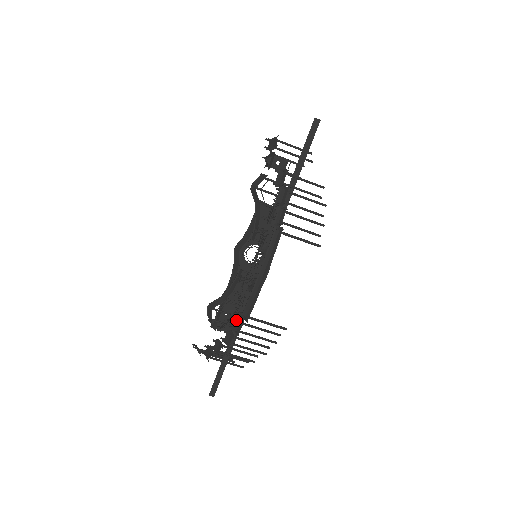
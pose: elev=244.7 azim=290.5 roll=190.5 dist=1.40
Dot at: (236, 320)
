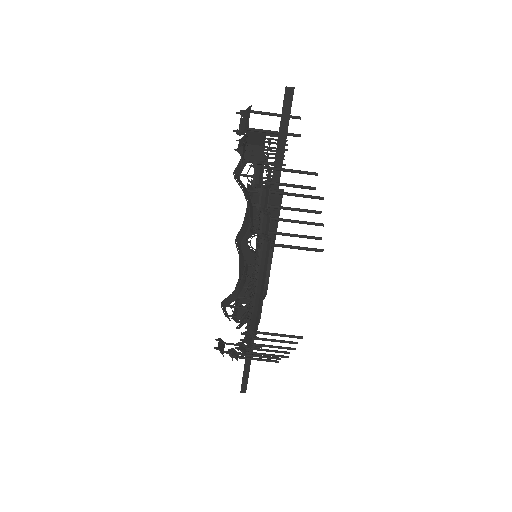
Dot at: occluded
